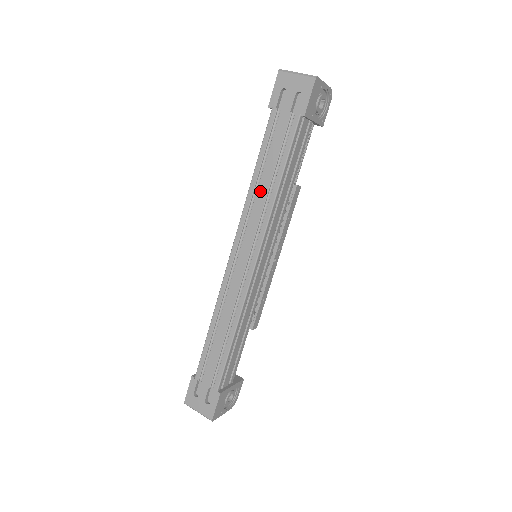
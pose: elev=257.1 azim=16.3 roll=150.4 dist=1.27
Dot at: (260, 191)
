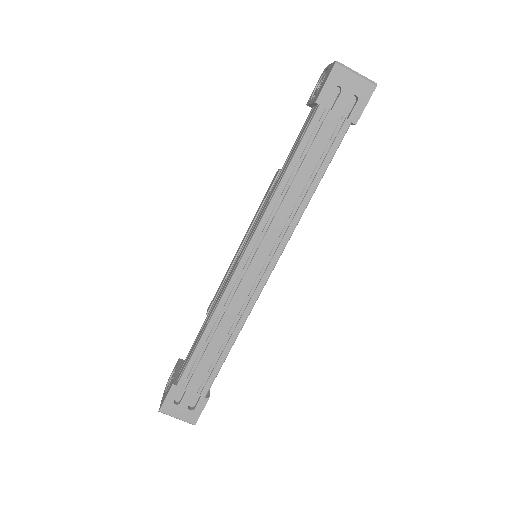
Dot at: (290, 196)
